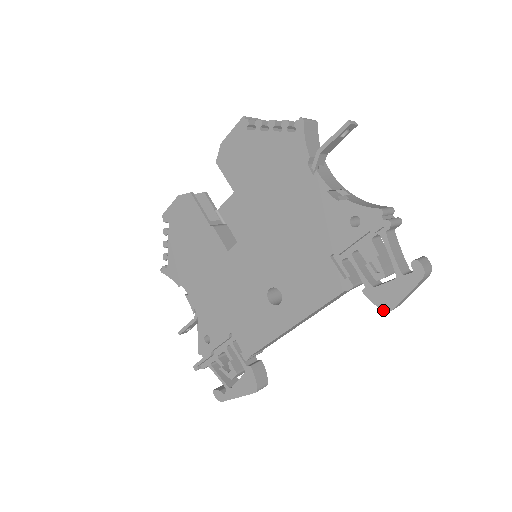
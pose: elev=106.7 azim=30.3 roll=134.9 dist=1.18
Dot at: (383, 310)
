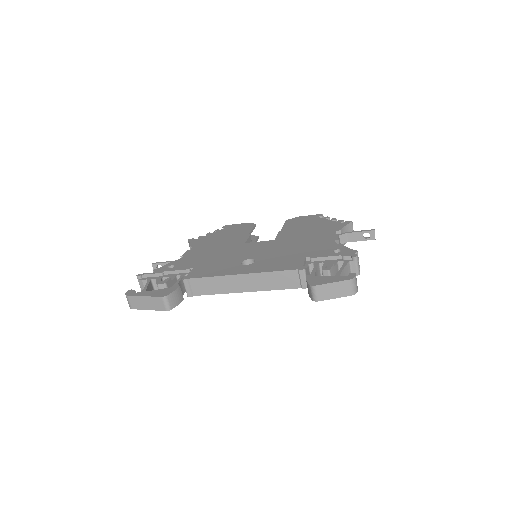
Dot at: (310, 284)
